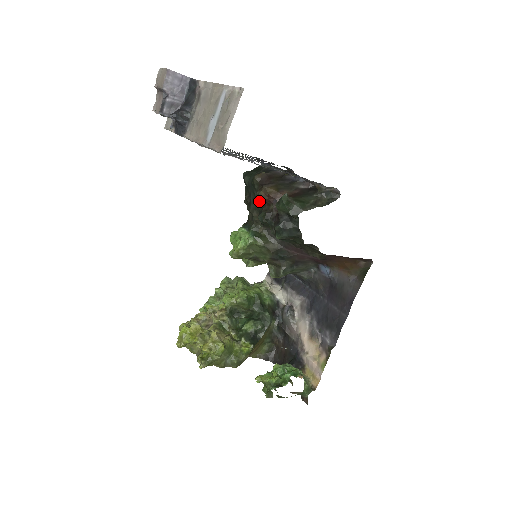
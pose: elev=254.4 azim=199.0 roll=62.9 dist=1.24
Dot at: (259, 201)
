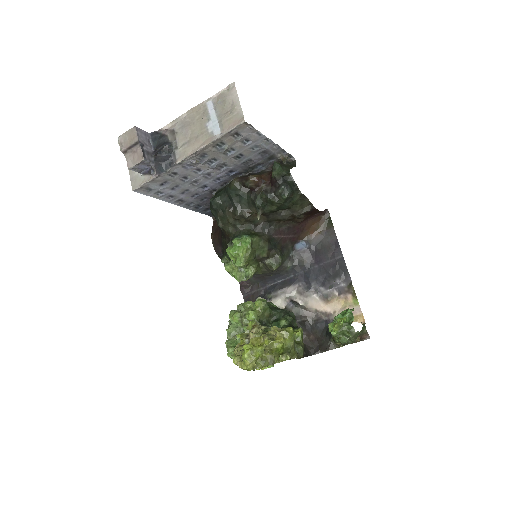
Dot at: (246, 196)
